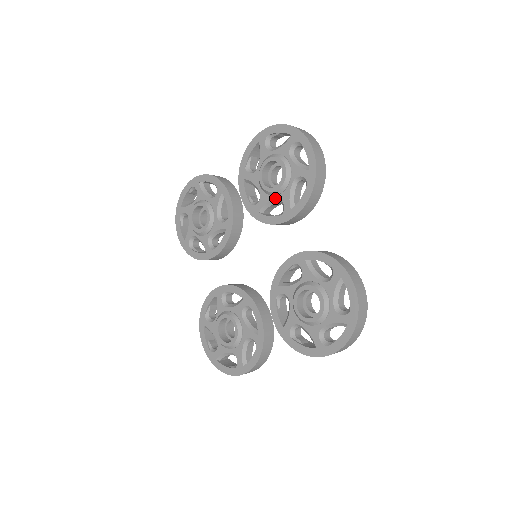
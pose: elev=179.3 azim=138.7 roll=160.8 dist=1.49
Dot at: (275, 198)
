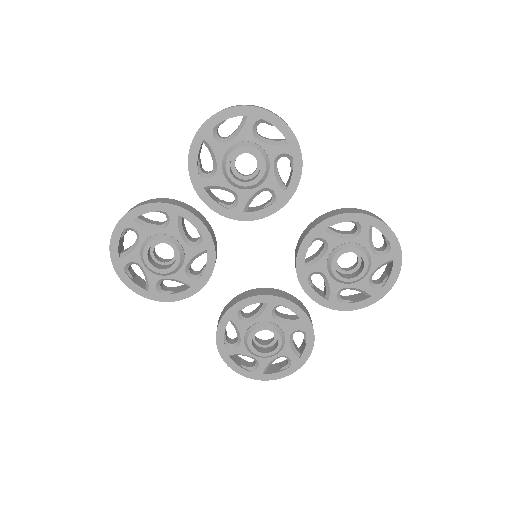
Dot at: (259, 189)
